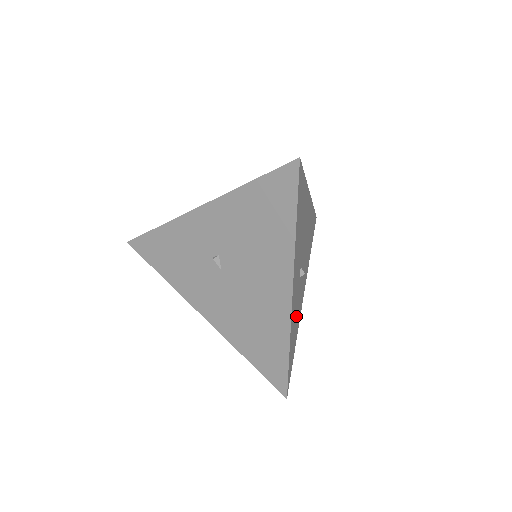
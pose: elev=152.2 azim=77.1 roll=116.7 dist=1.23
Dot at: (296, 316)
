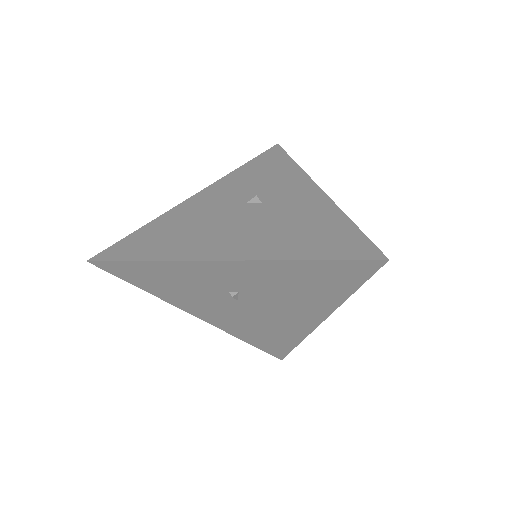
Dot at: occluded
